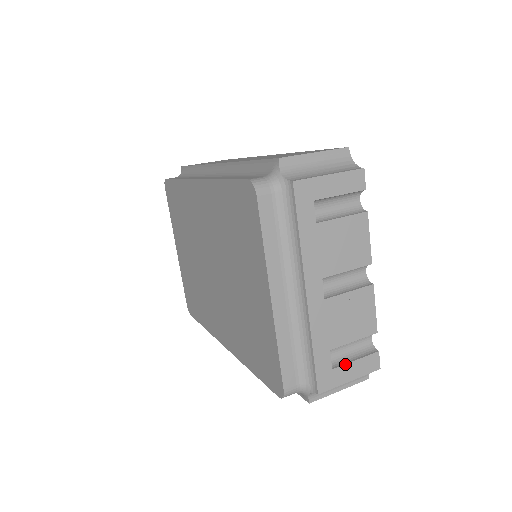
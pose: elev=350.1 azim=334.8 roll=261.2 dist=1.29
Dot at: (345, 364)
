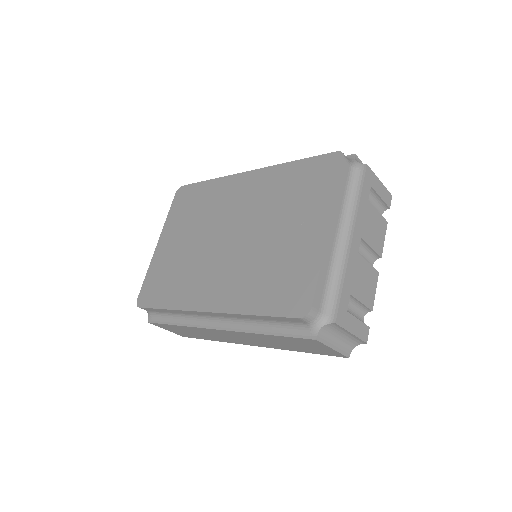
Dot at: (353, 316)
